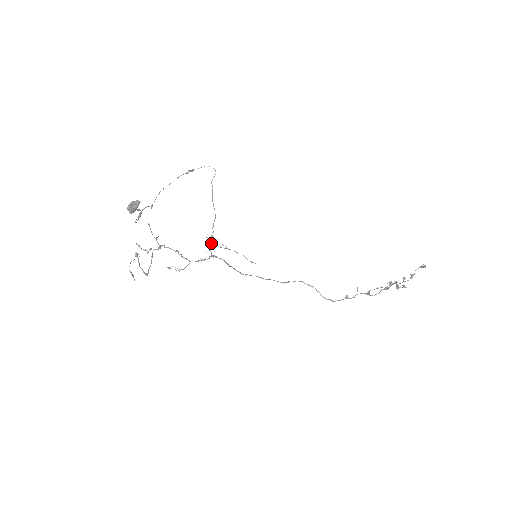
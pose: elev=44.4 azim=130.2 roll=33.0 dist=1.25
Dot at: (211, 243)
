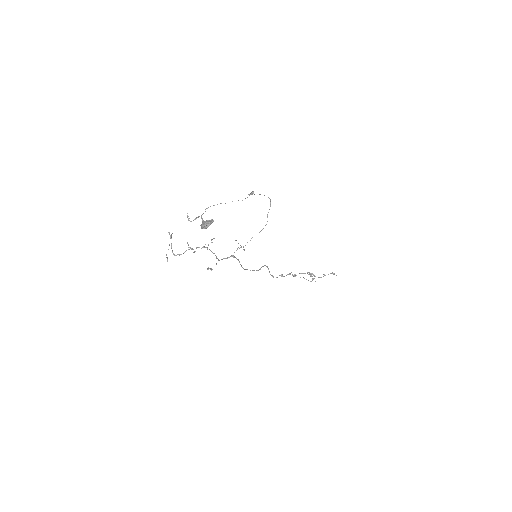
Dot at: occluded
